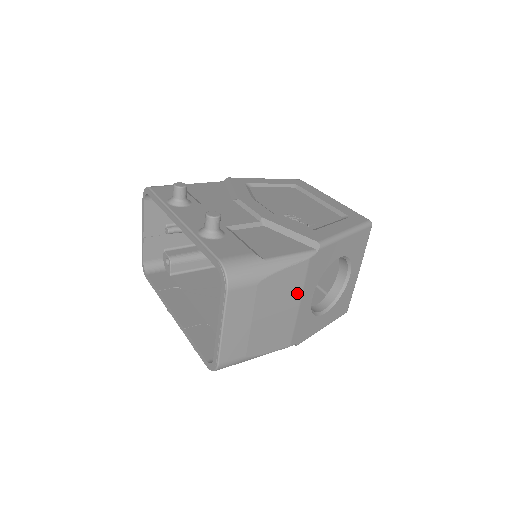
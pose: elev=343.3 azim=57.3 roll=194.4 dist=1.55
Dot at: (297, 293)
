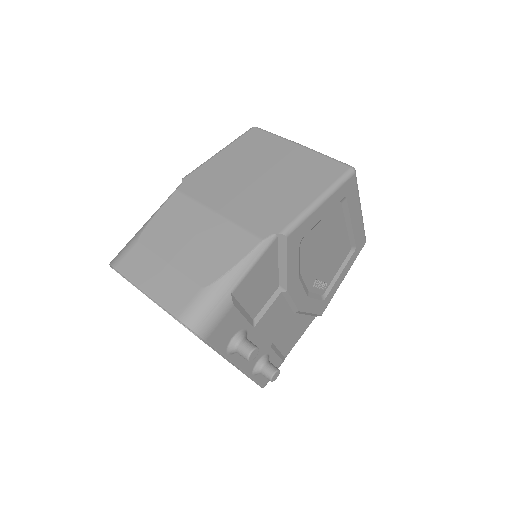
Dot at: occluded
